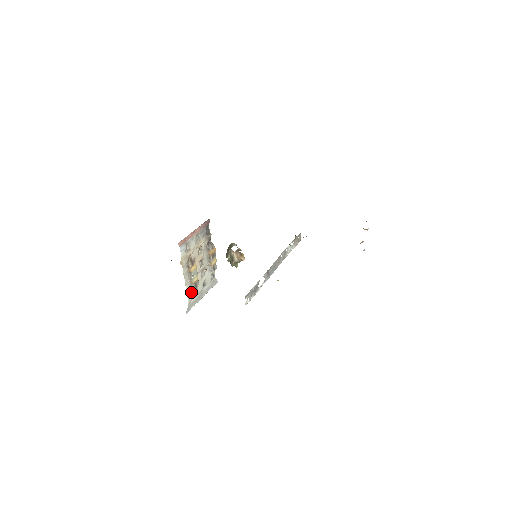
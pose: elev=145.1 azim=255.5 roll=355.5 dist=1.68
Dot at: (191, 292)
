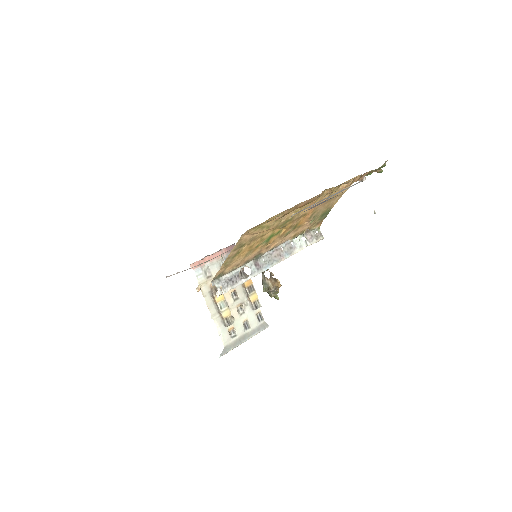
Dot at: (225, 331)
